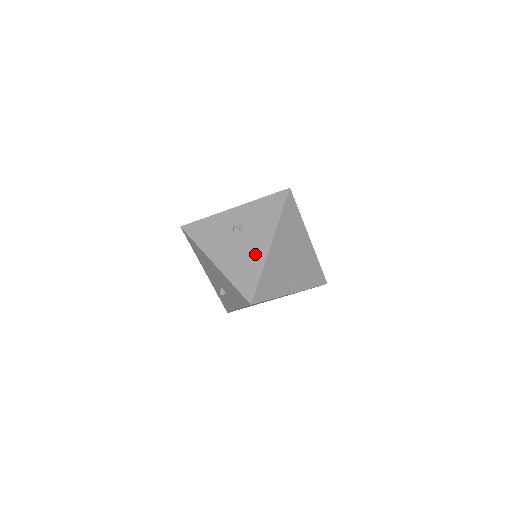
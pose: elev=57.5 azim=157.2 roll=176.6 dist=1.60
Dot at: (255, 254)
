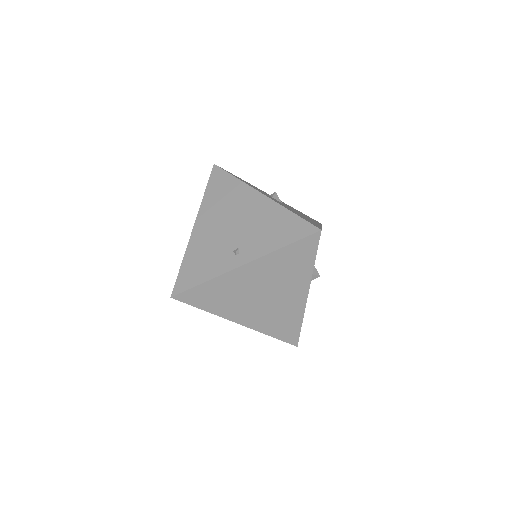
Dot at: occluded
